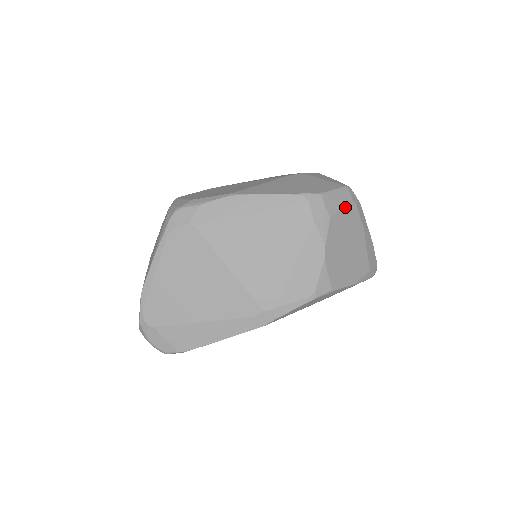
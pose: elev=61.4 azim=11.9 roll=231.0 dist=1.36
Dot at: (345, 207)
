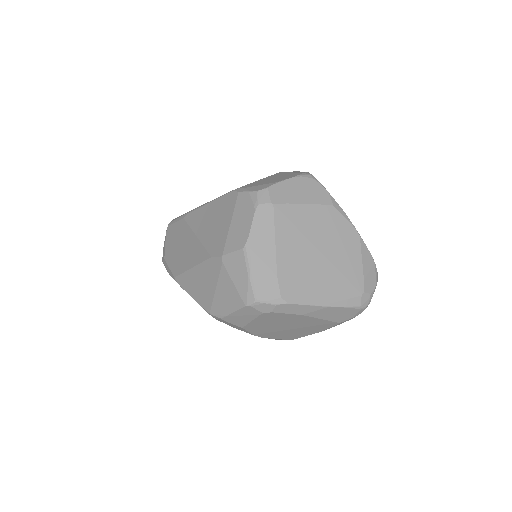
Dot at: (256, 318)
